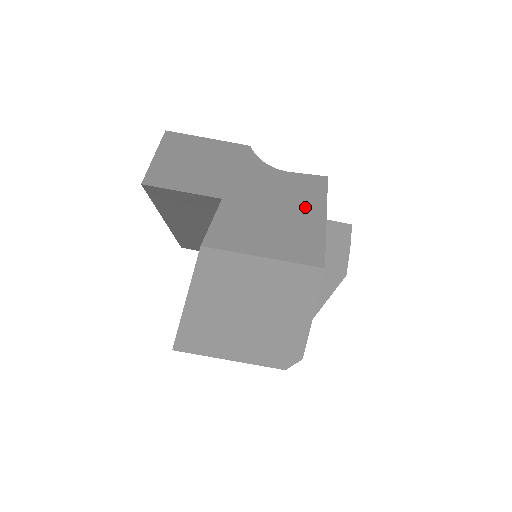
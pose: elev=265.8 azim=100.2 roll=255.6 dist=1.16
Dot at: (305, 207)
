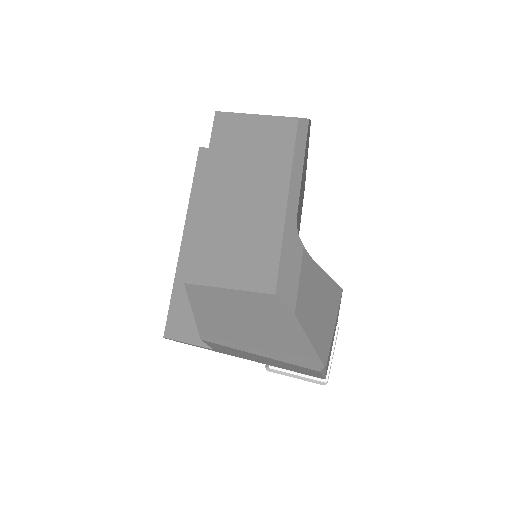
Dot at: occluded
